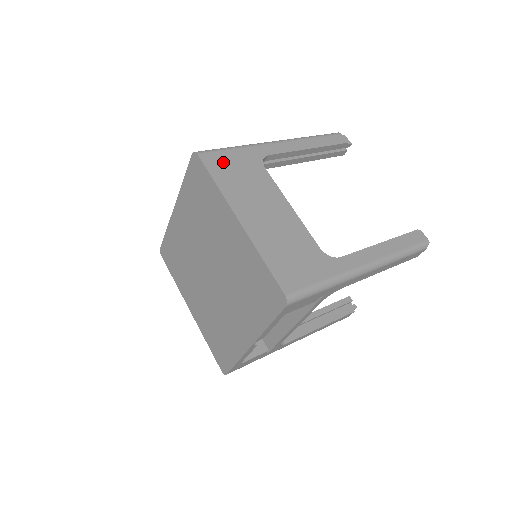
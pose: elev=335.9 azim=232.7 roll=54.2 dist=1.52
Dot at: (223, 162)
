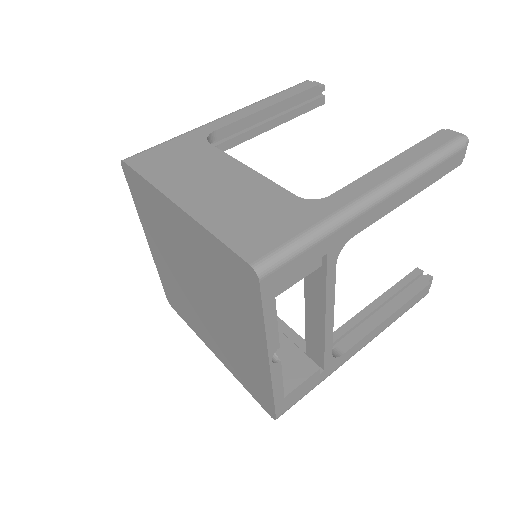
Dot at: (155, 157)
